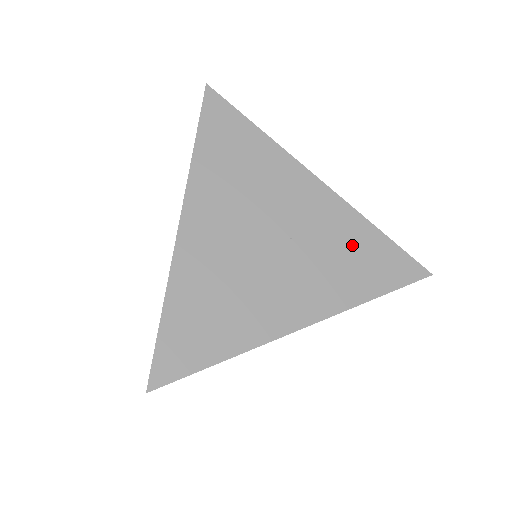
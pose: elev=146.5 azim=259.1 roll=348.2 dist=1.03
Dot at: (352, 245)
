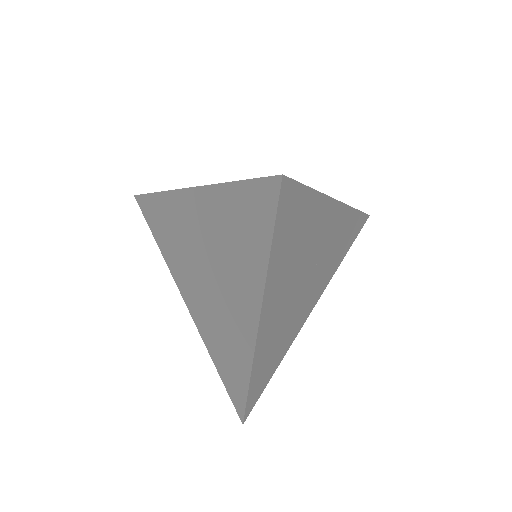
Dot at: (343, 235)
